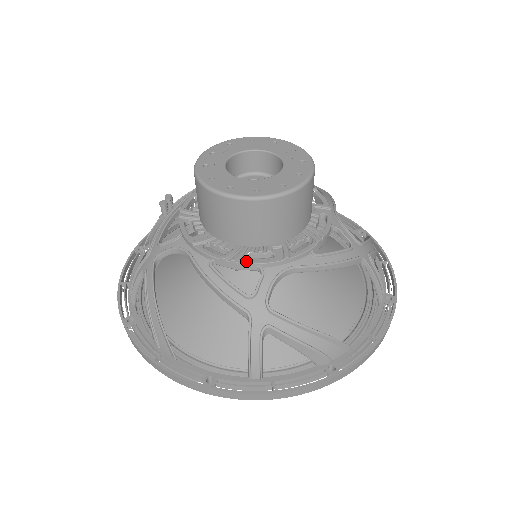
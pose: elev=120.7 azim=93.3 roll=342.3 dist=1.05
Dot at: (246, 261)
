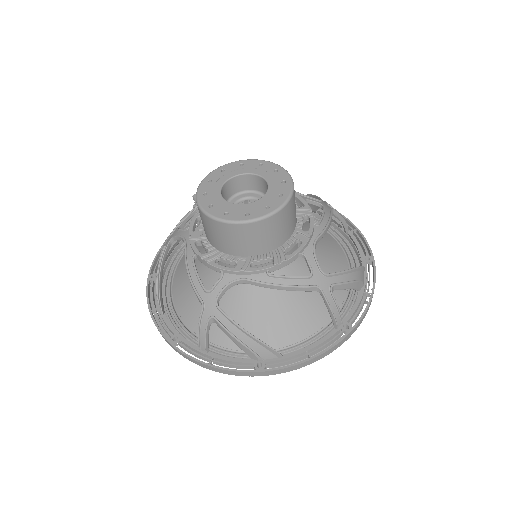
Dot at: (214, 264)
